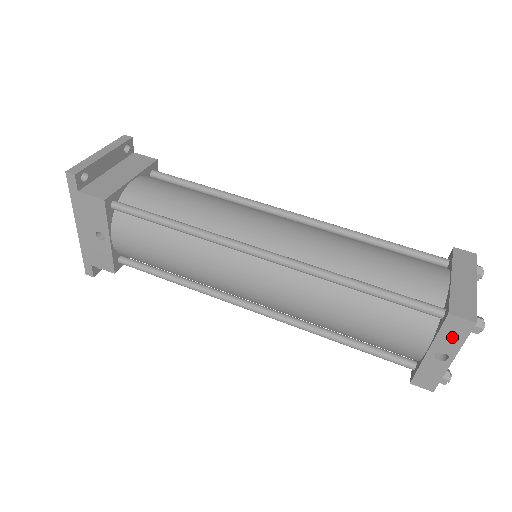
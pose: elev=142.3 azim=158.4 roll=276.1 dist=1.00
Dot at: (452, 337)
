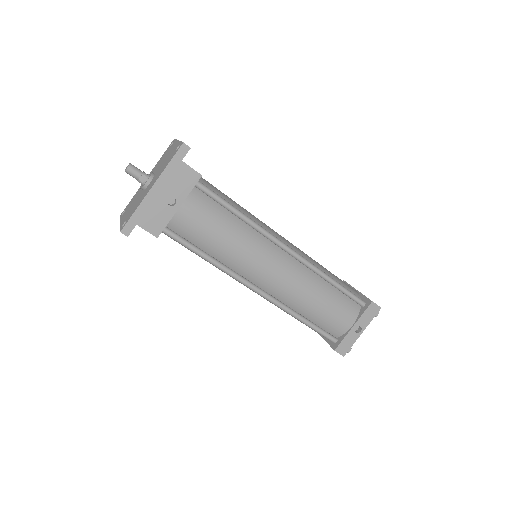
Dot at: (368, 316)
